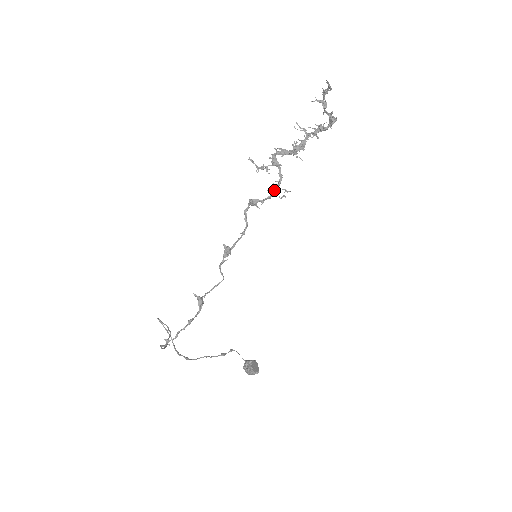
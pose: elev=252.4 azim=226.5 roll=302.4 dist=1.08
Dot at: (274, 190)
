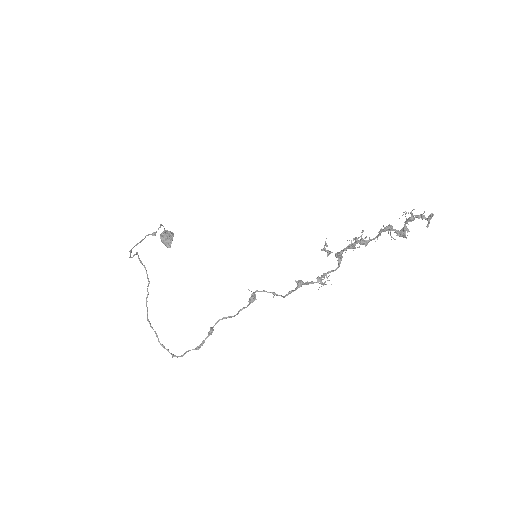
Dot at: occluded
